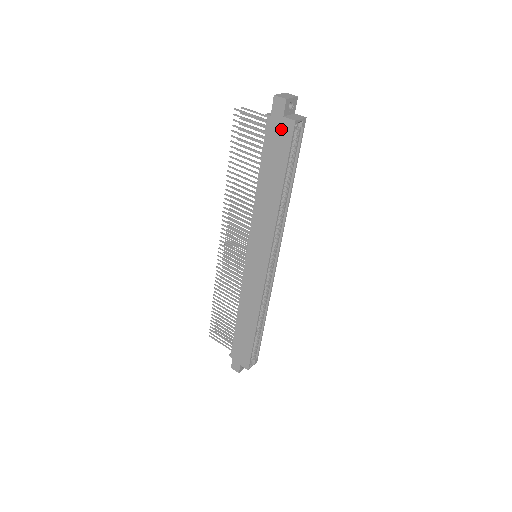
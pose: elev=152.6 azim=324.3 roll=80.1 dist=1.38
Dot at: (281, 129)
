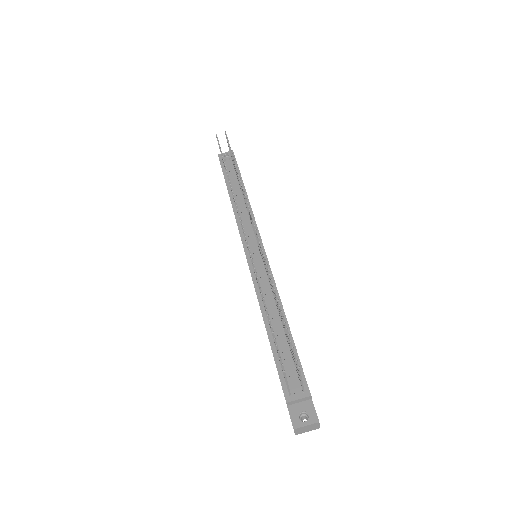
Dot at: occluded
